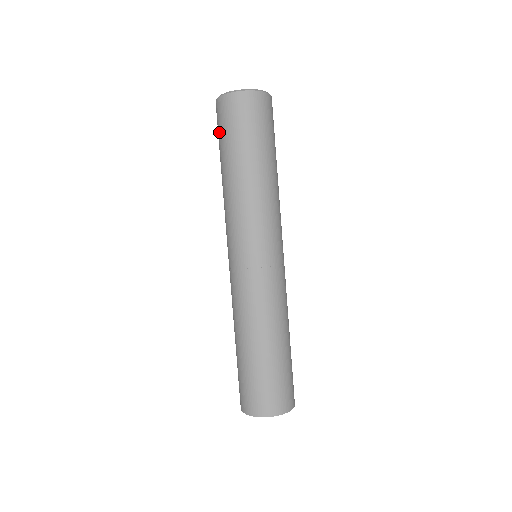
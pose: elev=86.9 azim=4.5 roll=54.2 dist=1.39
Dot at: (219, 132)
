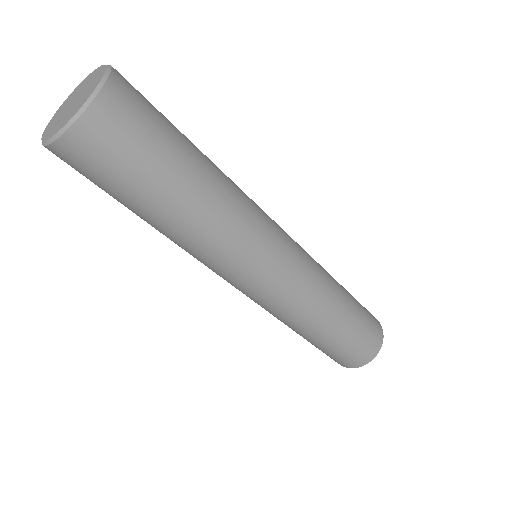
Dot at: (102, 183)
